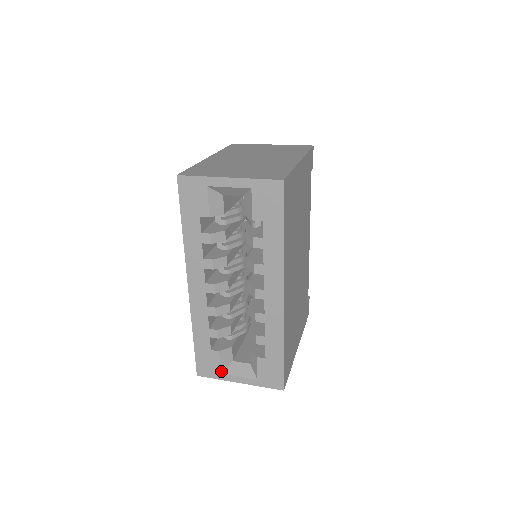
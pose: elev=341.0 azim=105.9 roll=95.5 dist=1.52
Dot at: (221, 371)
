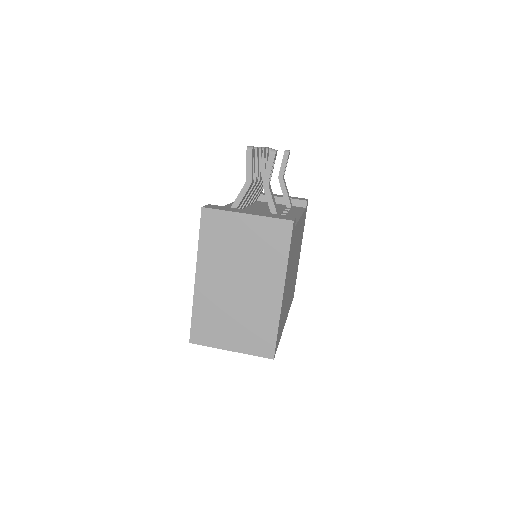
Dot at: occluded
